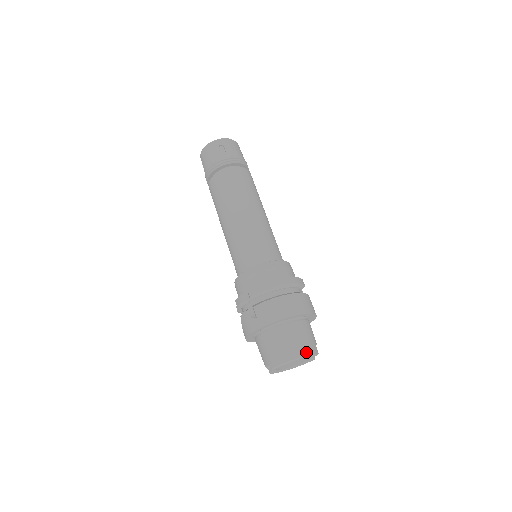
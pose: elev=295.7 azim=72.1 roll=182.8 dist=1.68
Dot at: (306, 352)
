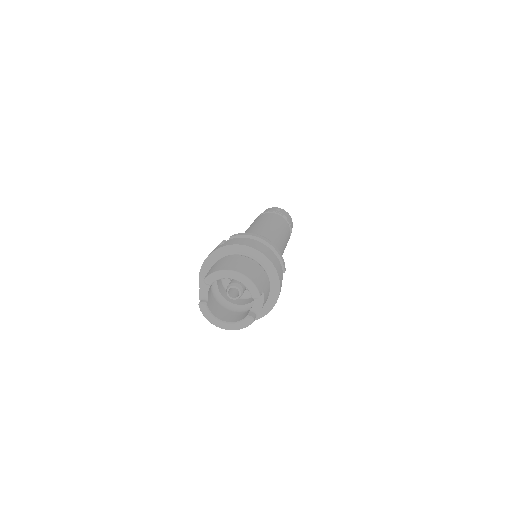
Dot at: (249, 276)
